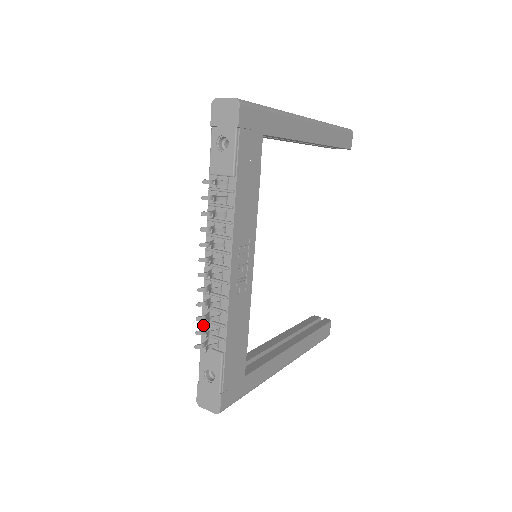
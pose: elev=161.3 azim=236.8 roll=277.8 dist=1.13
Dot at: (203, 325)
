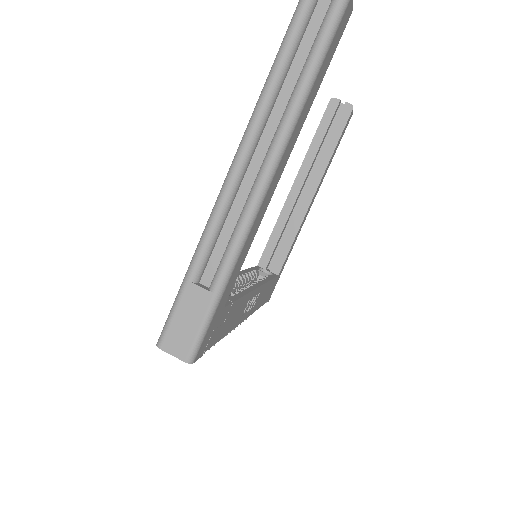
Dot at: occluded
